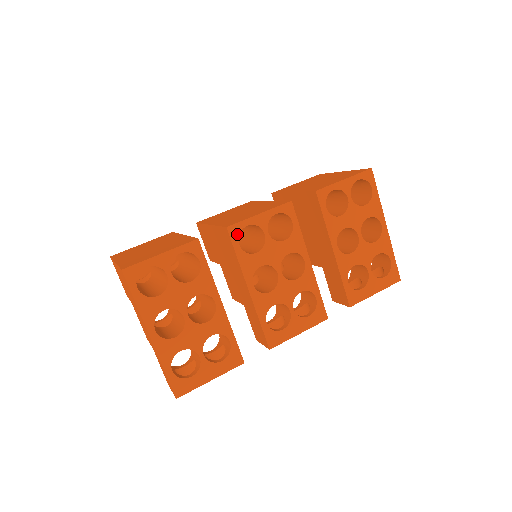
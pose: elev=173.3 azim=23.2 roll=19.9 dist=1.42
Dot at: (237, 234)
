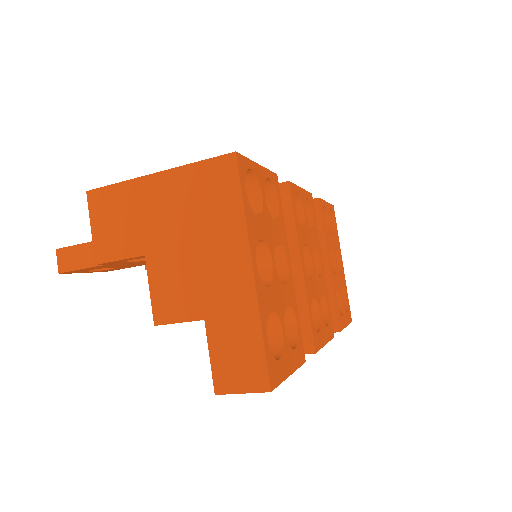
Dot at: (294, 195)
